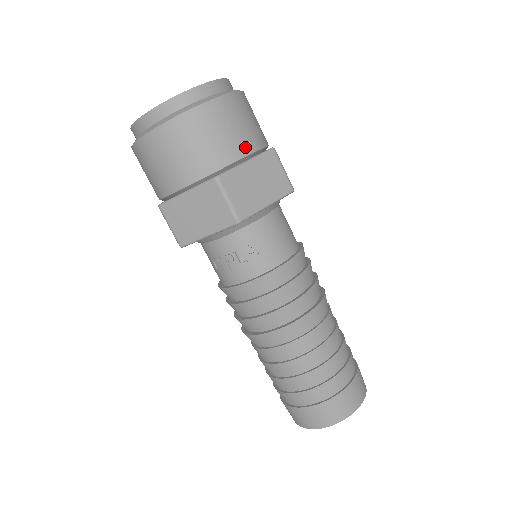
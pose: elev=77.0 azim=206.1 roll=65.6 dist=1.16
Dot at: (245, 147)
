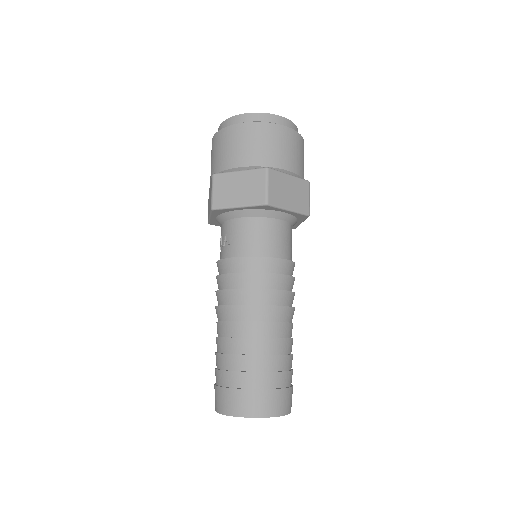
Dot at: (244, 160)
